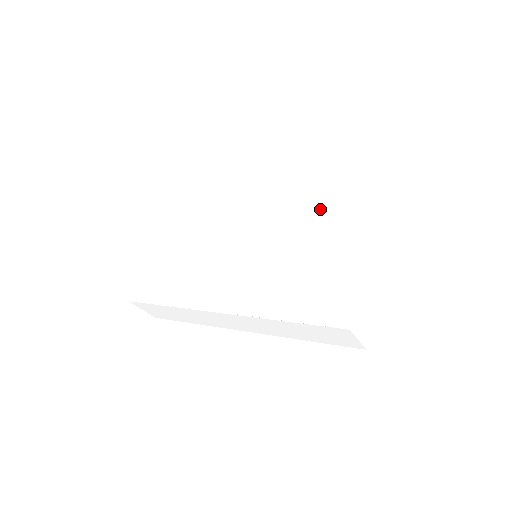
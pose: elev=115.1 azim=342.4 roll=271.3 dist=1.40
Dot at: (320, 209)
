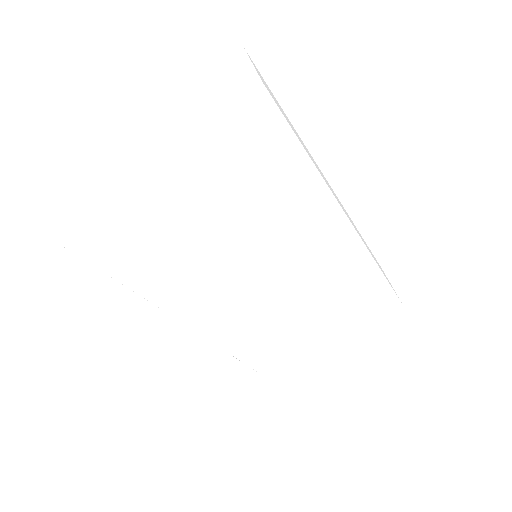
Dot at: (347, 294)
